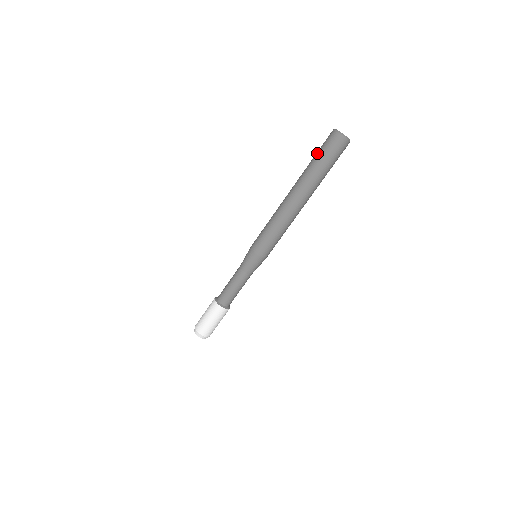
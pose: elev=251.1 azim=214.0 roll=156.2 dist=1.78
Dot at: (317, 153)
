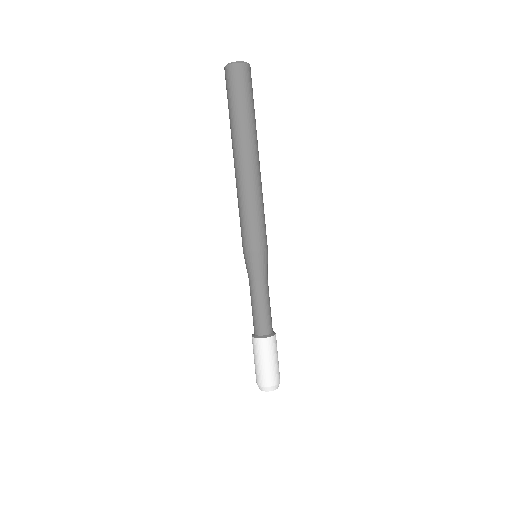
Dot at: (230, 101)
